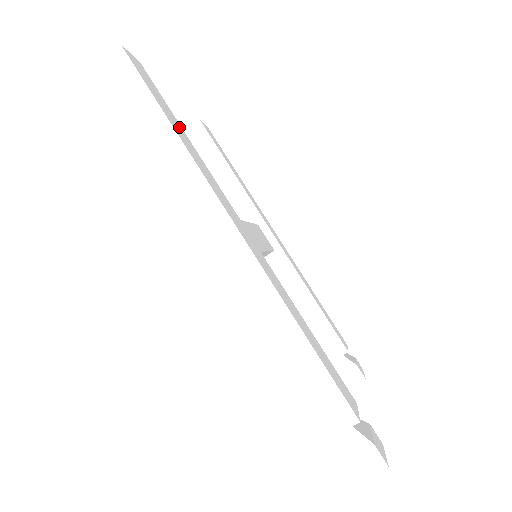
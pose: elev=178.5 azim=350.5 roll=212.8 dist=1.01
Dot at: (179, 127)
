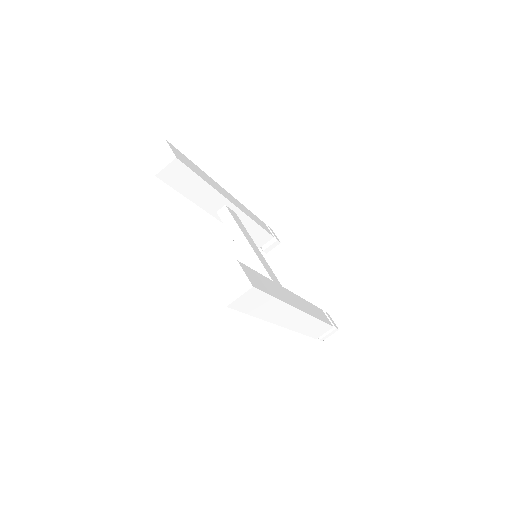
Dot at: (266, 282)
